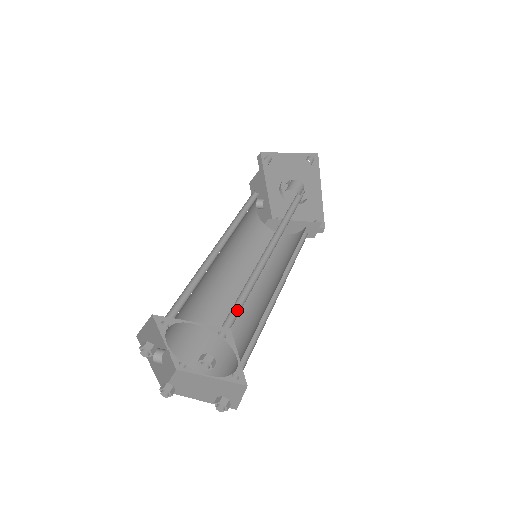
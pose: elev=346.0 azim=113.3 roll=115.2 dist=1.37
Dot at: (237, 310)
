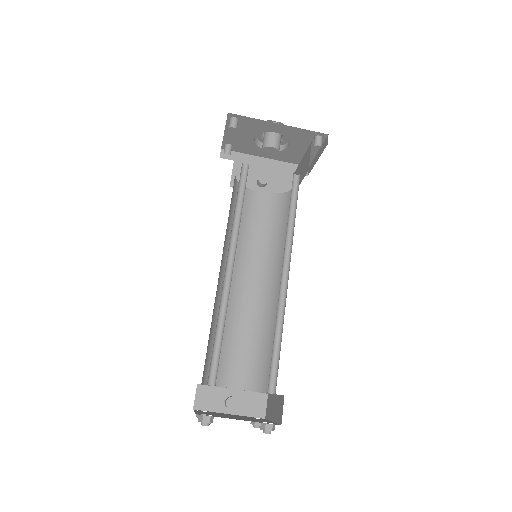
Dot at: (220, 350)
